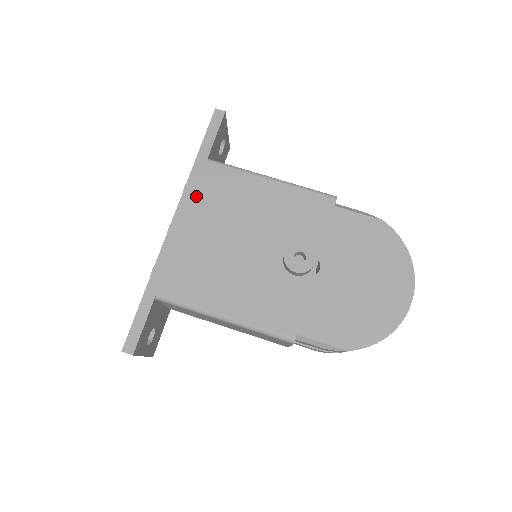
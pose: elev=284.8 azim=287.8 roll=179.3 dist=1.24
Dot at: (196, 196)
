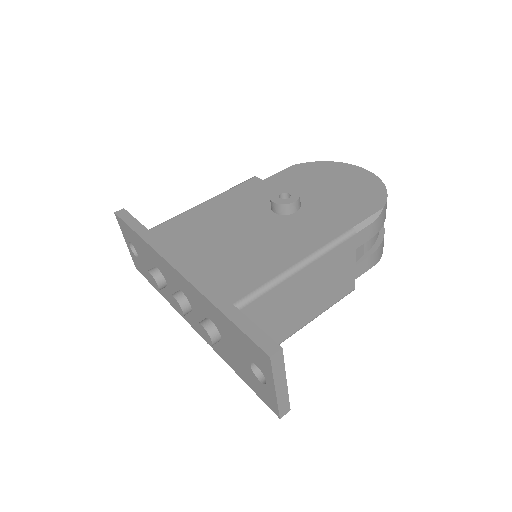
Dot at: (170, 246)
